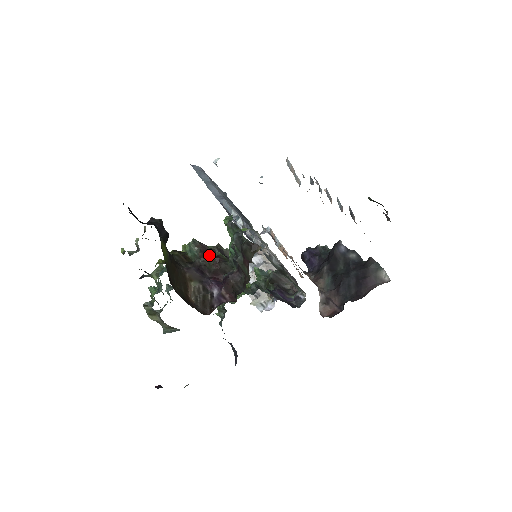
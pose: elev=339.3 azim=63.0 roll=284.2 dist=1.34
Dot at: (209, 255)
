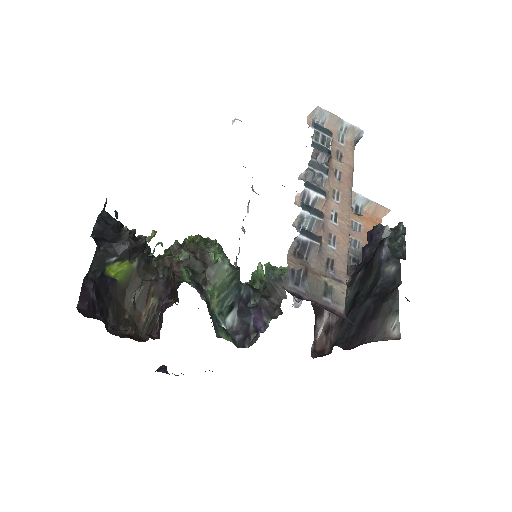
Dot at: (182, 264)
